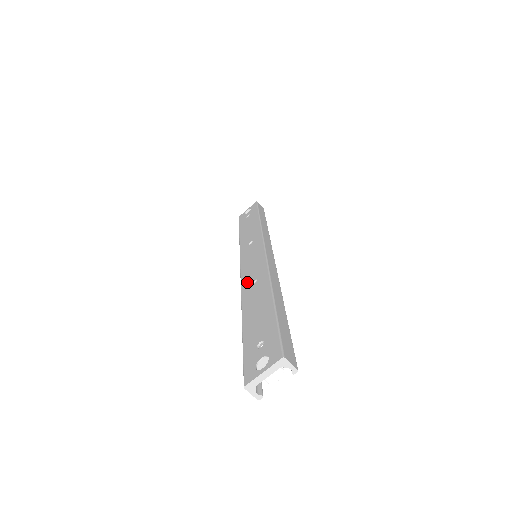
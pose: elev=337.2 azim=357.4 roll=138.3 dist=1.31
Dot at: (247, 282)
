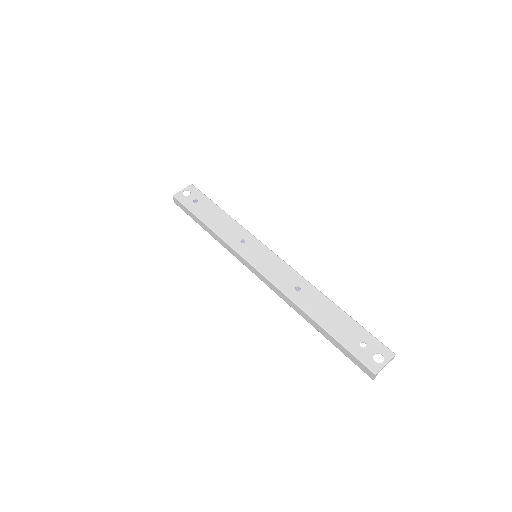
Dot at: (286, 287)
